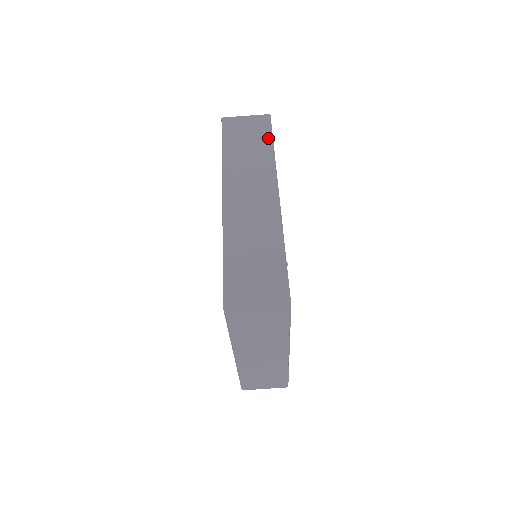
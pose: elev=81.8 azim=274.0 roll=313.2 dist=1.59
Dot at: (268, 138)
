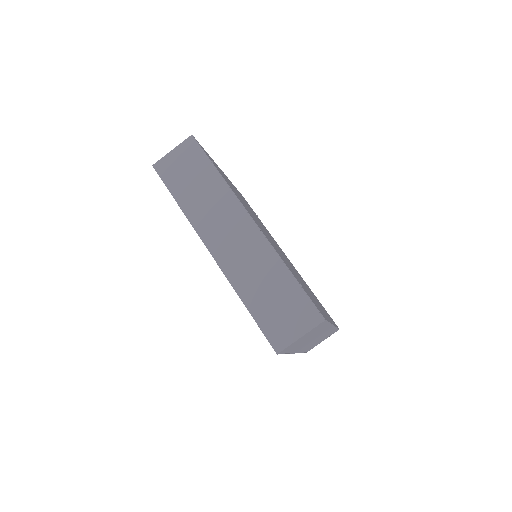
Dot at: (207, 164)
